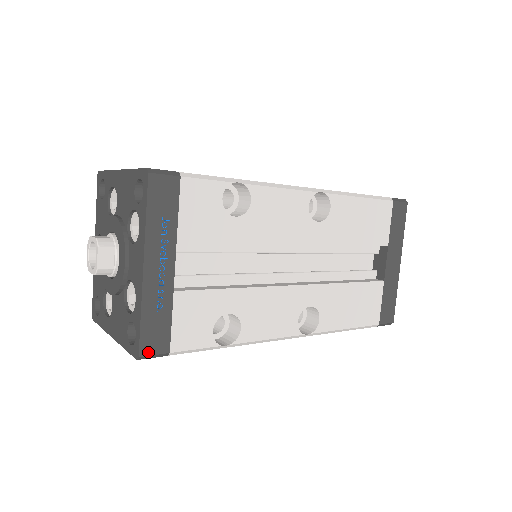
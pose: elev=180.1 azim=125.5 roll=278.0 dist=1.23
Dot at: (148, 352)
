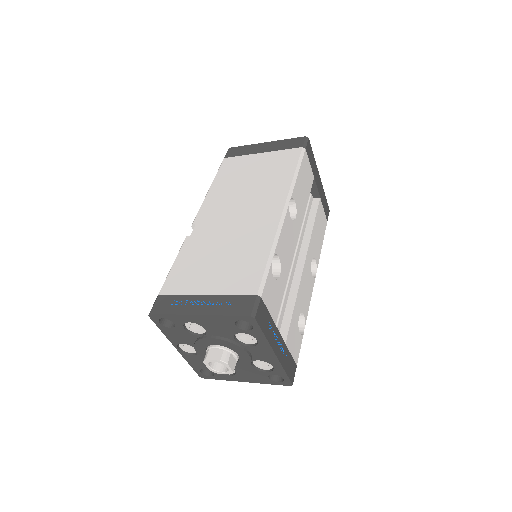
Dot at: (293, 378)
